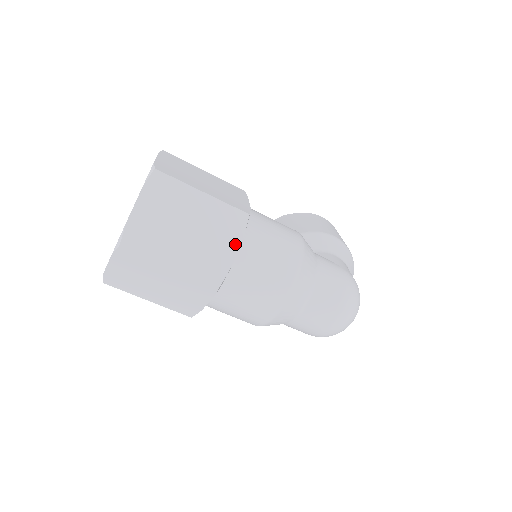
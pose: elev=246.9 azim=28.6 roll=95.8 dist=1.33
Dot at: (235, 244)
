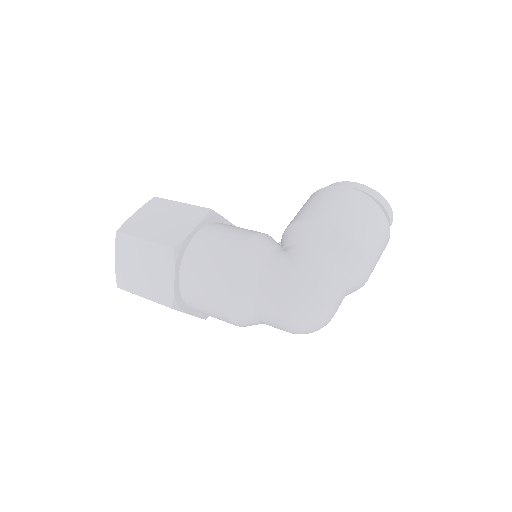
Dot at: (171, 274)
